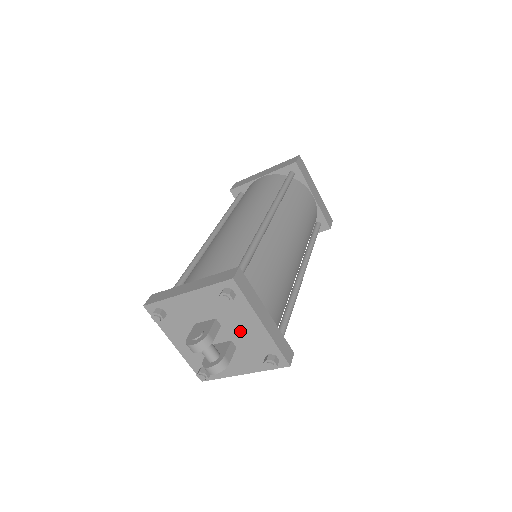
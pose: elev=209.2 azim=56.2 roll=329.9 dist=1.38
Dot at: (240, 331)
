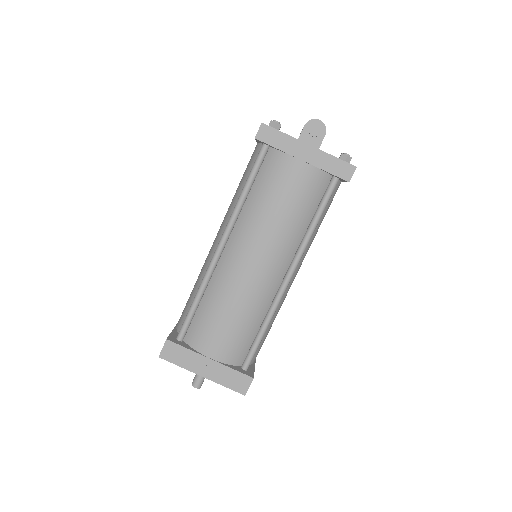
Dot at: occluded
